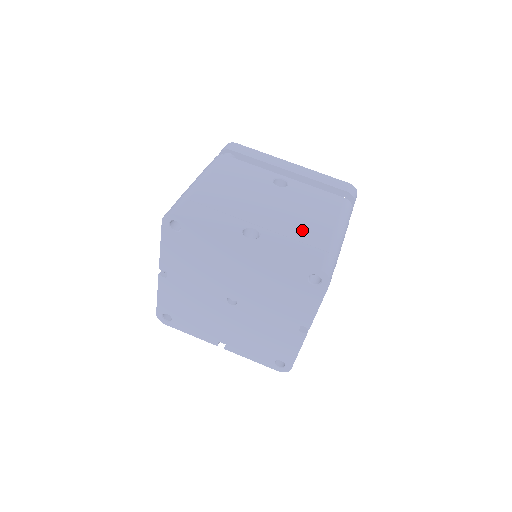
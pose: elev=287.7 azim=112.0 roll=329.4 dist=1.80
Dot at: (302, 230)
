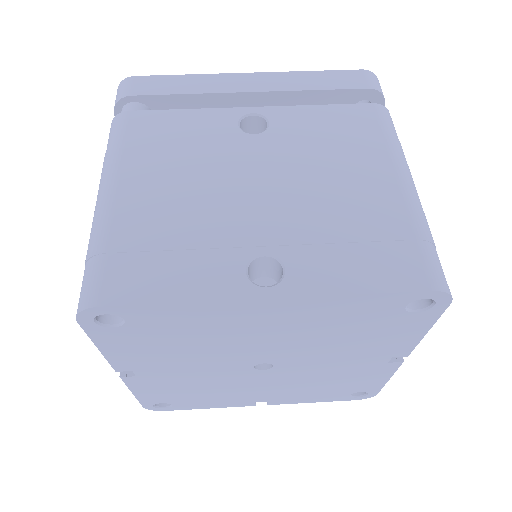
Dot at: (349, 213)
